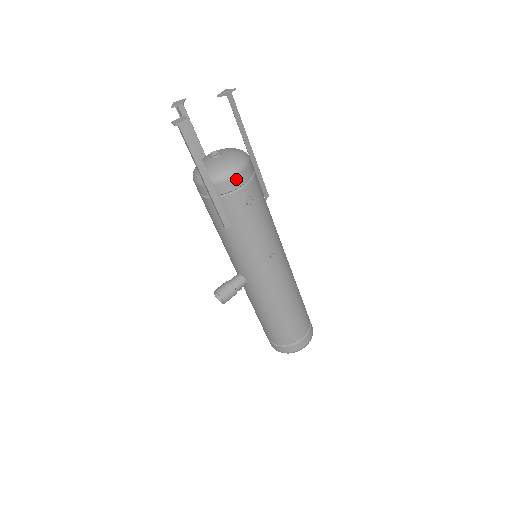
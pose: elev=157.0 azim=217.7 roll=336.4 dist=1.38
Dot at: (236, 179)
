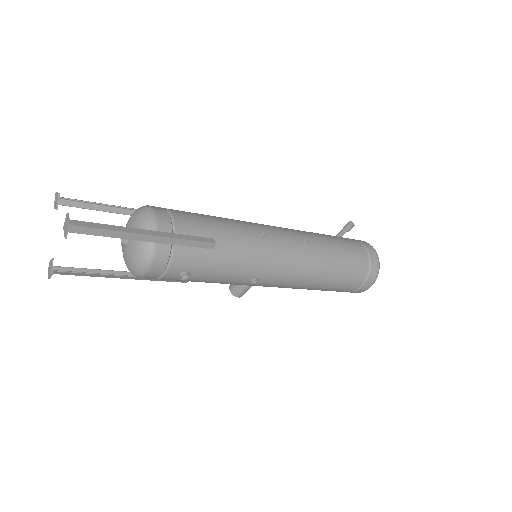
Dot at: (150, 275)
